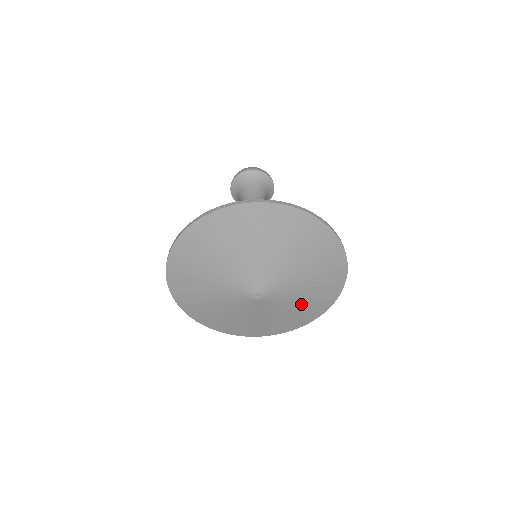
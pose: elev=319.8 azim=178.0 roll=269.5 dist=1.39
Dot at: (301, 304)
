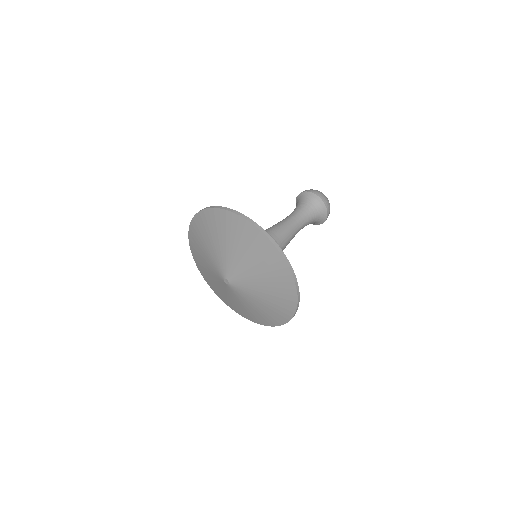
Dot at: (266, 297)
